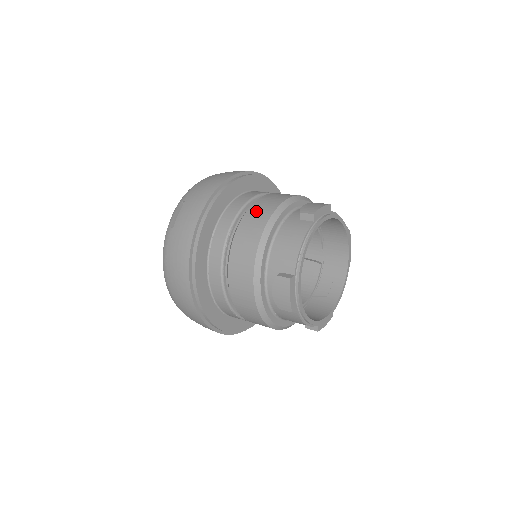
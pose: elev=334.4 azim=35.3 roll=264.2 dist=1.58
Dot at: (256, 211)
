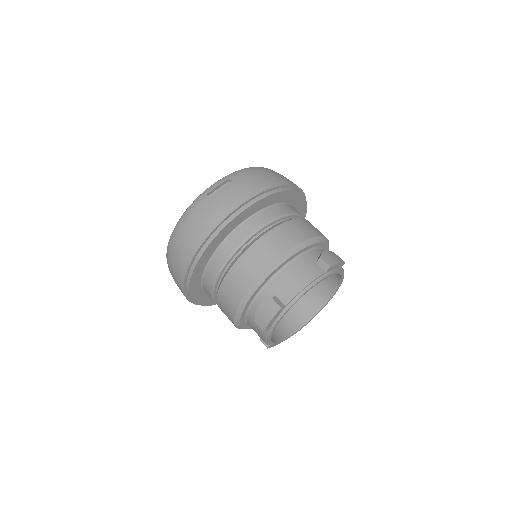
Dot at: (286, 231)
